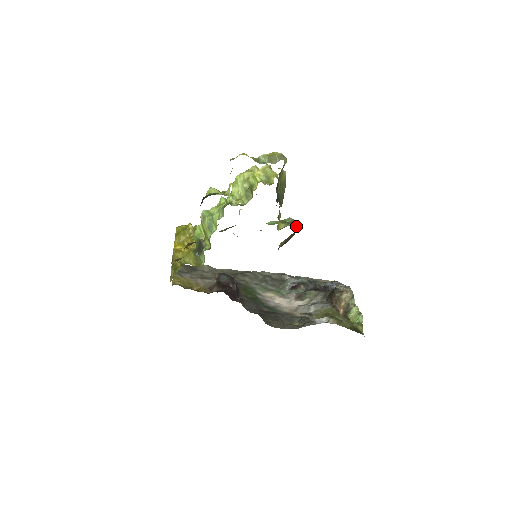
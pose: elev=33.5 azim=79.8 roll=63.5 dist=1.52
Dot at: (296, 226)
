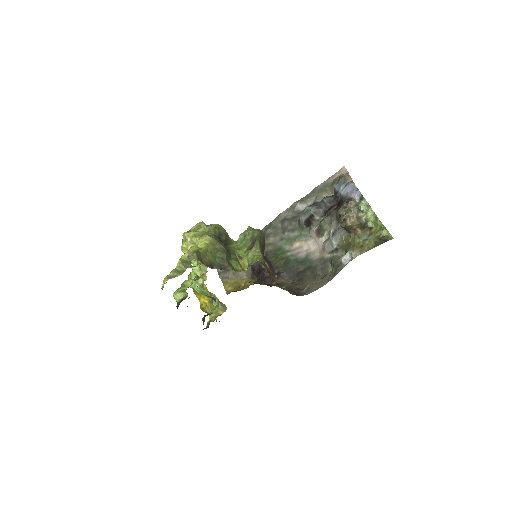
Dot at: (257, 247)
